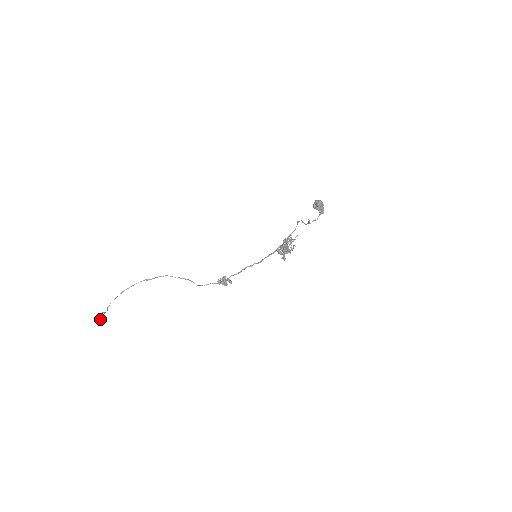
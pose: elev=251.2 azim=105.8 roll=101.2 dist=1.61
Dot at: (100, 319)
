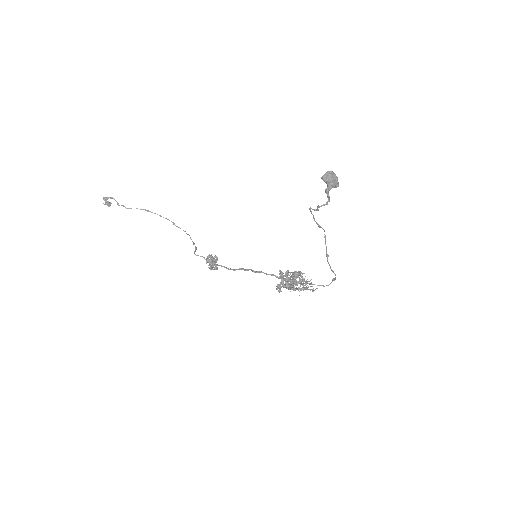
Dot at: (109, 202)
